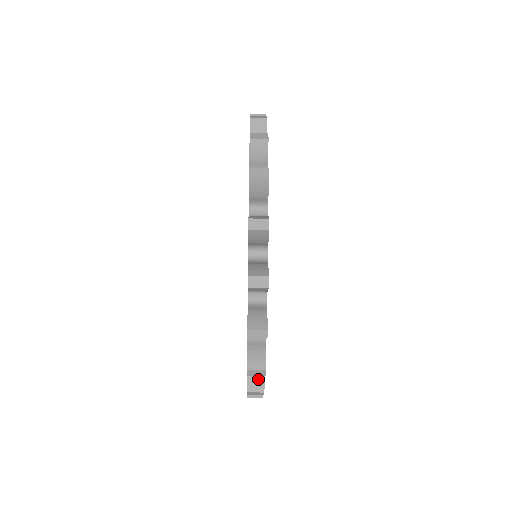
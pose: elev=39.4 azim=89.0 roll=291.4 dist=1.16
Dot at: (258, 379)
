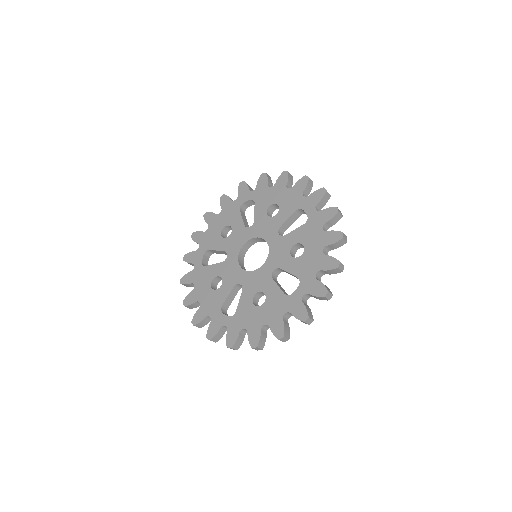
Dot at: (219, 337)
